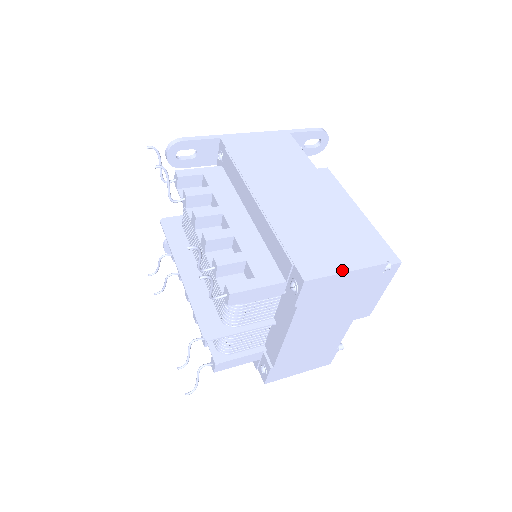
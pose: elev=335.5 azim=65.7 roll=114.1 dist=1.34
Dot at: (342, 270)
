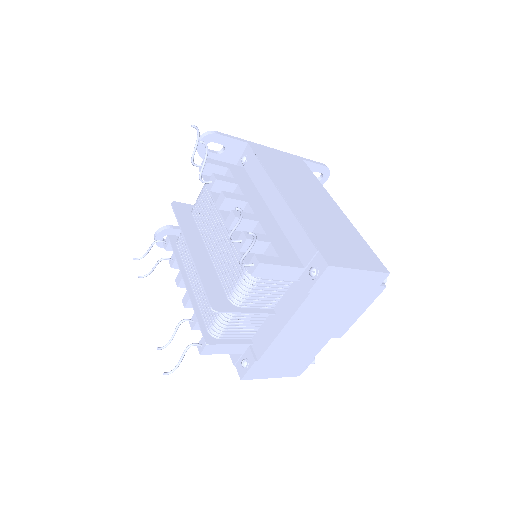
Dot at: (357, 267)
